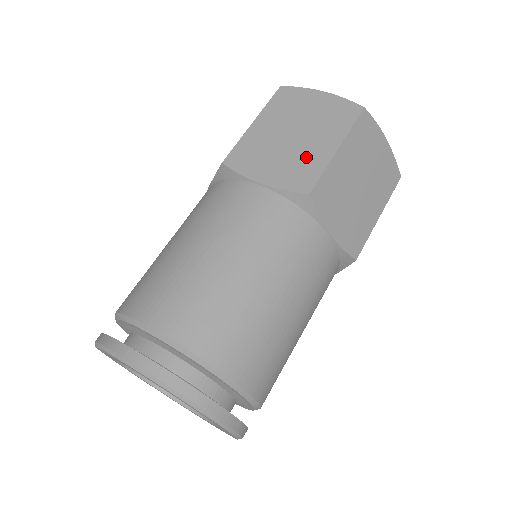
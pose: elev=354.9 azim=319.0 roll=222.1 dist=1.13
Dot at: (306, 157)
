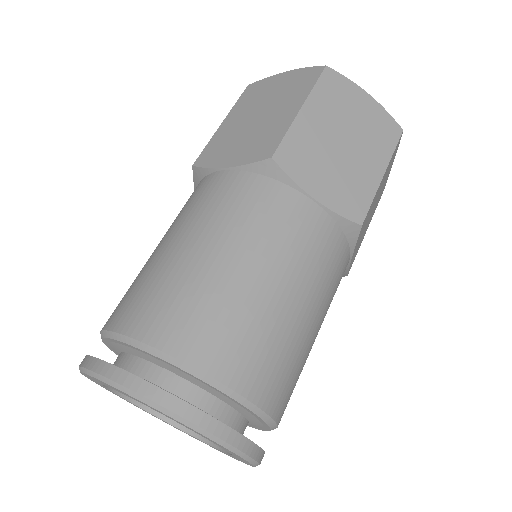
Dot at: (269, 129)
